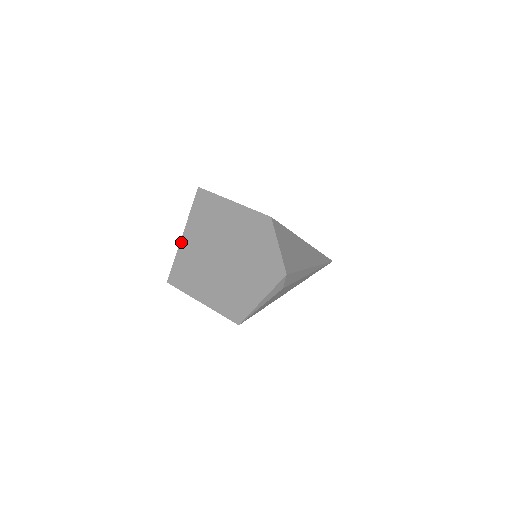
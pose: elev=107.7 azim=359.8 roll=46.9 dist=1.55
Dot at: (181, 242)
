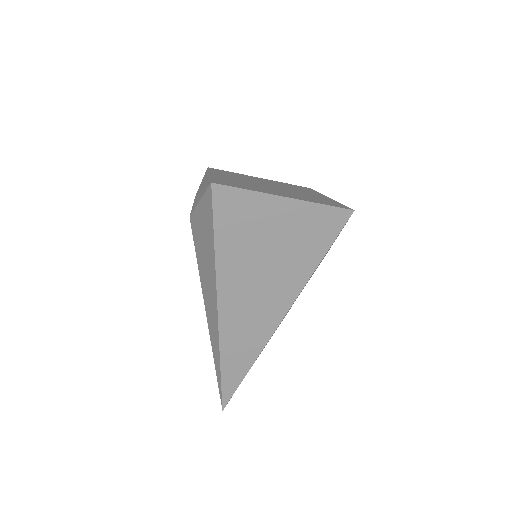
Dot at: (212, 175)
